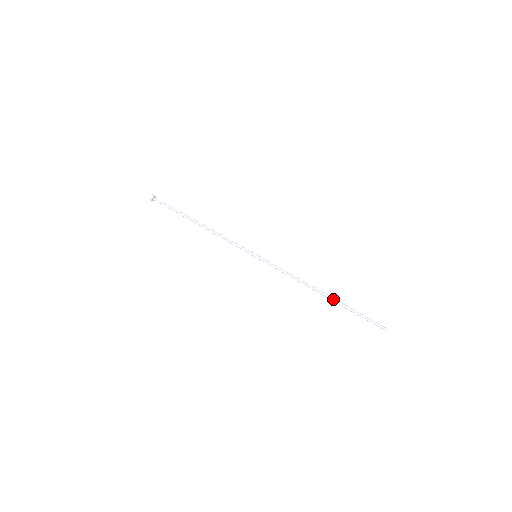
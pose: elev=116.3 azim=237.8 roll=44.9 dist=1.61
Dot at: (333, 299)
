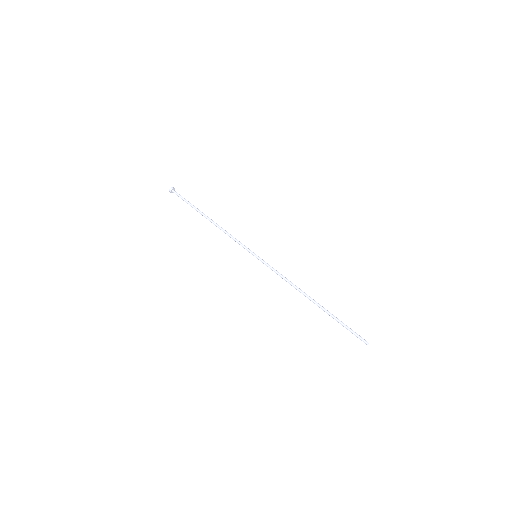
Dot at: (322, 306)
